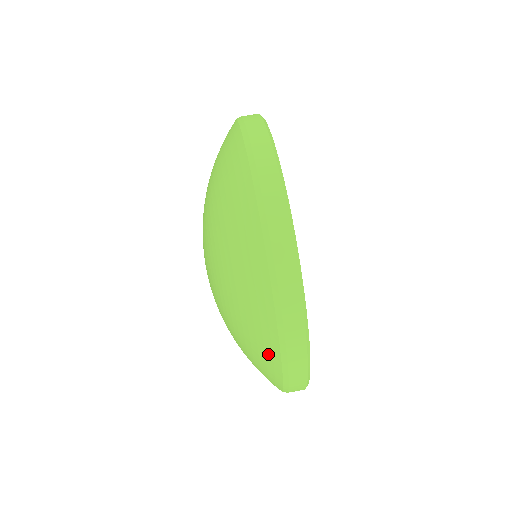
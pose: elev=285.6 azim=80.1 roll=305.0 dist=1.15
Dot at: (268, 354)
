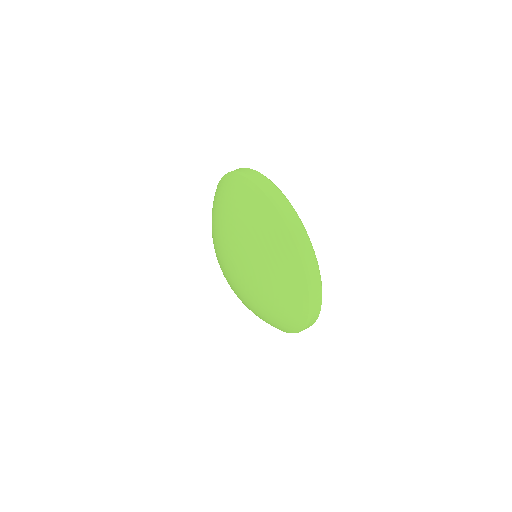
Dot at: (299, 311)
